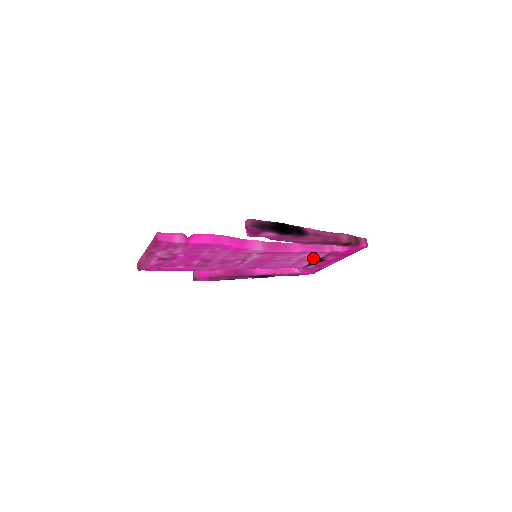
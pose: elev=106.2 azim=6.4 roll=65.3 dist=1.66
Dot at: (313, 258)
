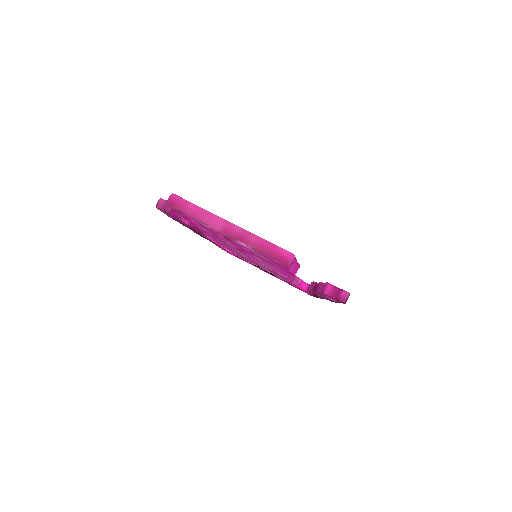
Dot at: (272, 273)
